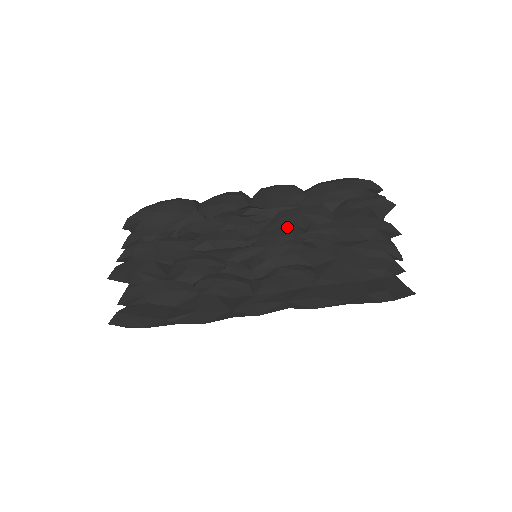
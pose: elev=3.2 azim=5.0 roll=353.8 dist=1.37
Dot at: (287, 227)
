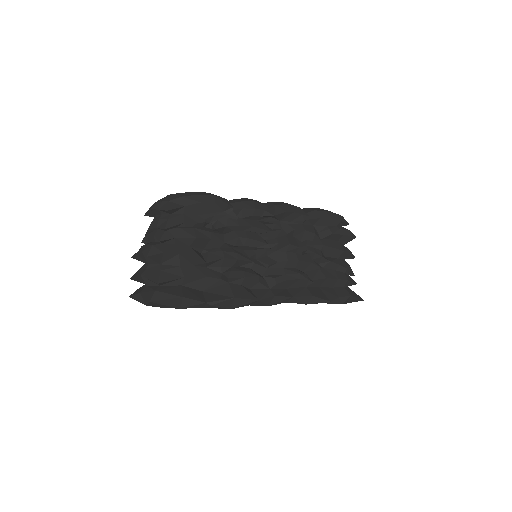
Dot at: (292, 238)
